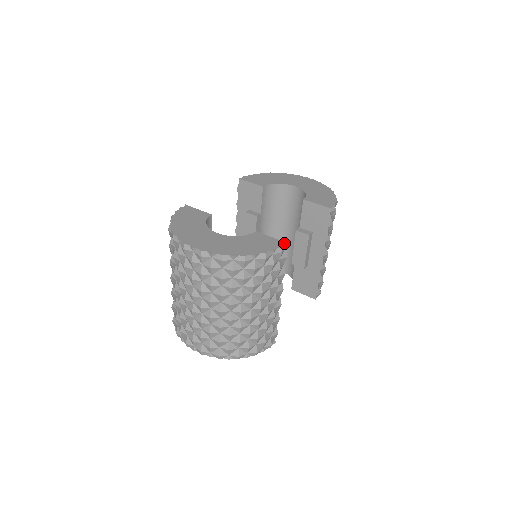
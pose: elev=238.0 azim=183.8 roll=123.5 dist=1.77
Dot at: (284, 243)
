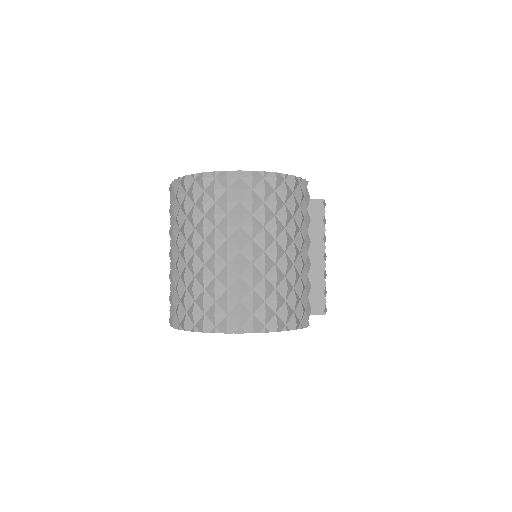
Dot at: occluded
